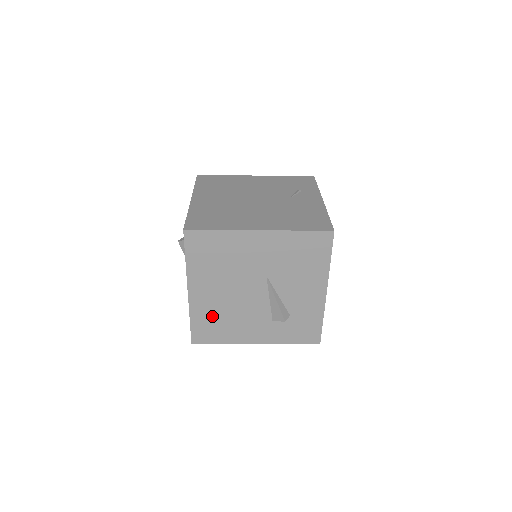
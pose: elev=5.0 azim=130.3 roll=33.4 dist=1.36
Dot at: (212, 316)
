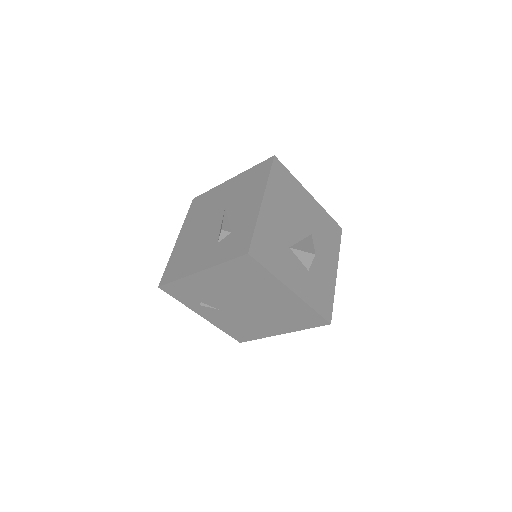
Dot at: (182, 255)
